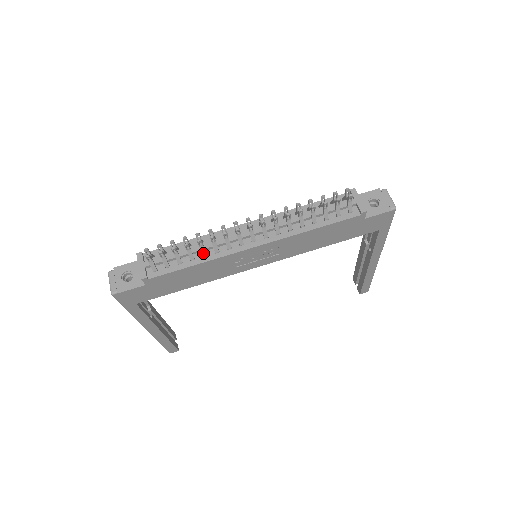
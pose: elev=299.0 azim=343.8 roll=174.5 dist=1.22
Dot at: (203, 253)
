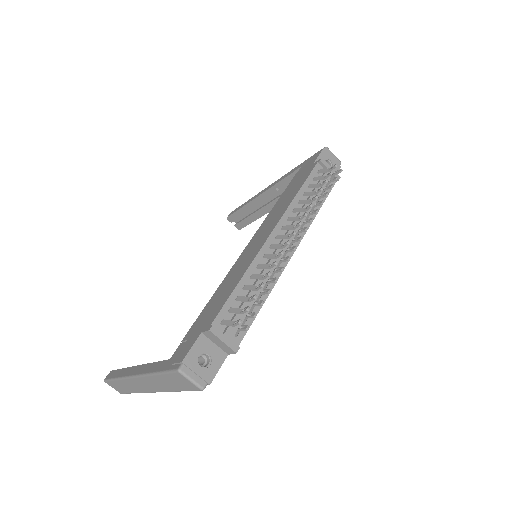
Dot at: (266, 287)
